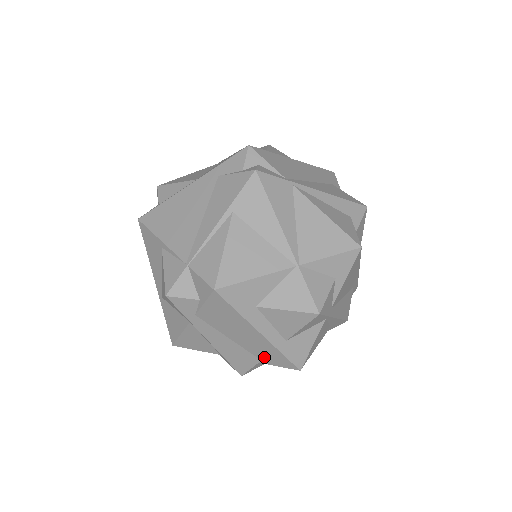
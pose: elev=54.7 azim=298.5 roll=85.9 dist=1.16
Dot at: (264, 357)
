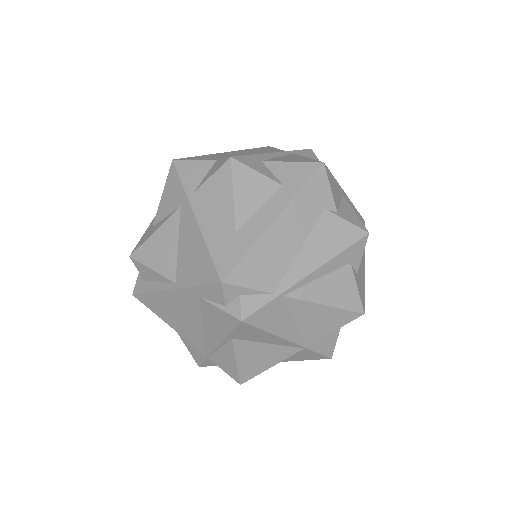
Dot at: occluded
